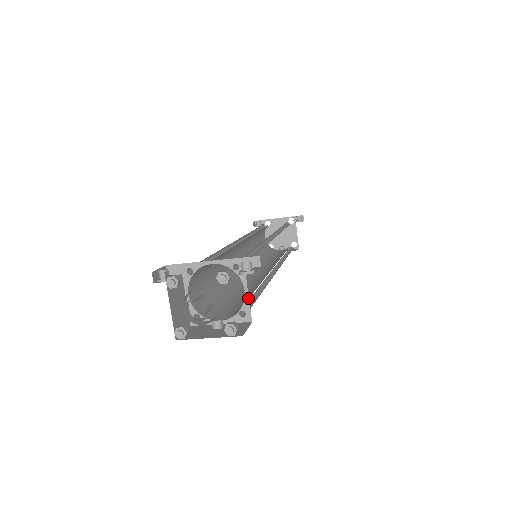
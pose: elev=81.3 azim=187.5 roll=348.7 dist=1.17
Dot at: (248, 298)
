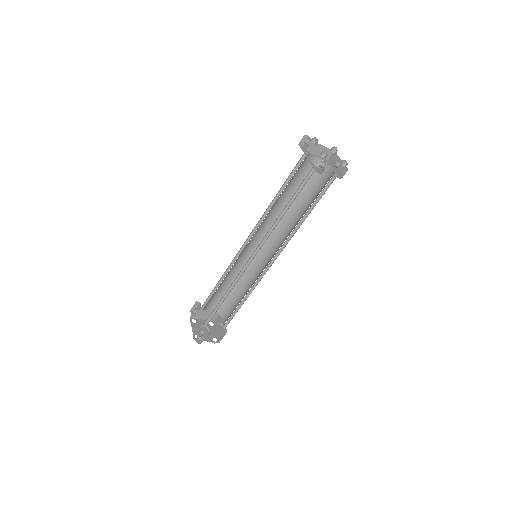
Dot at: occluded
